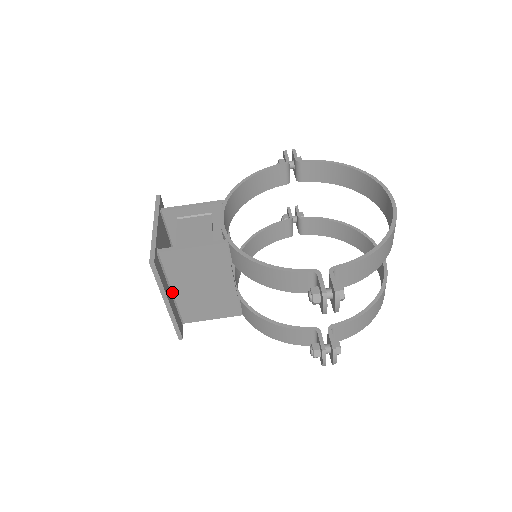
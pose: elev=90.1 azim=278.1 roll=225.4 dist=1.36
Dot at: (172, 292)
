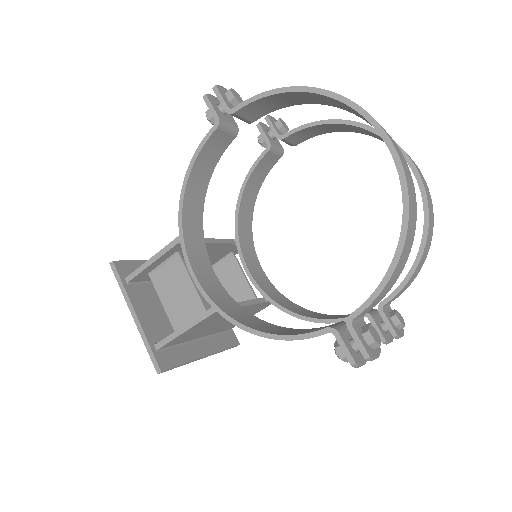
Dot at: (199, 338)
